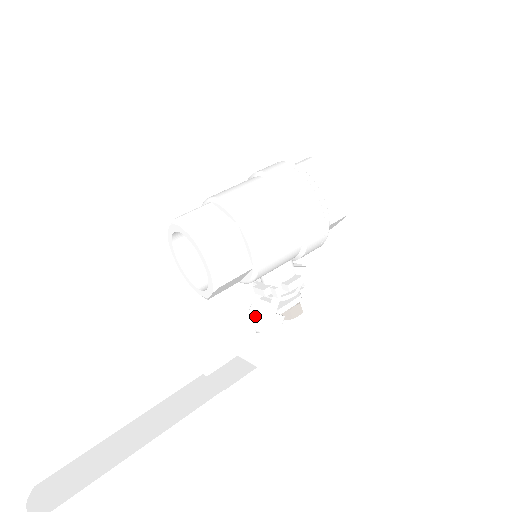
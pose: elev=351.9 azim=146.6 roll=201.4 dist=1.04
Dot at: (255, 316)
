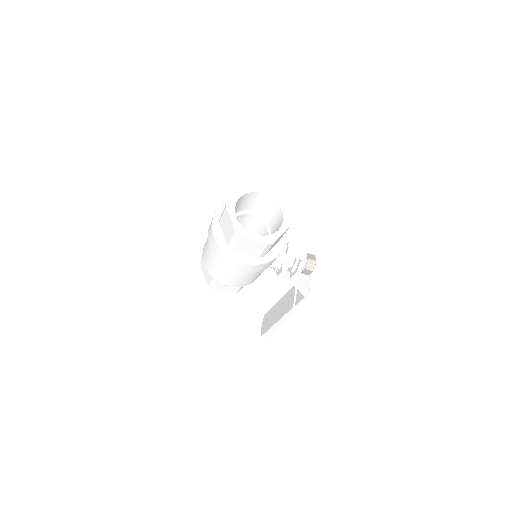
Dot at: occluded
